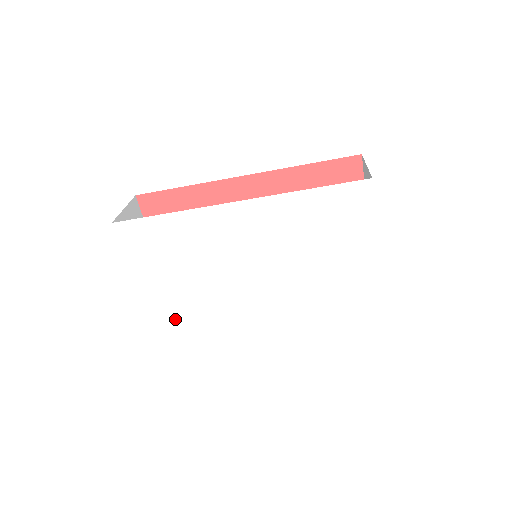
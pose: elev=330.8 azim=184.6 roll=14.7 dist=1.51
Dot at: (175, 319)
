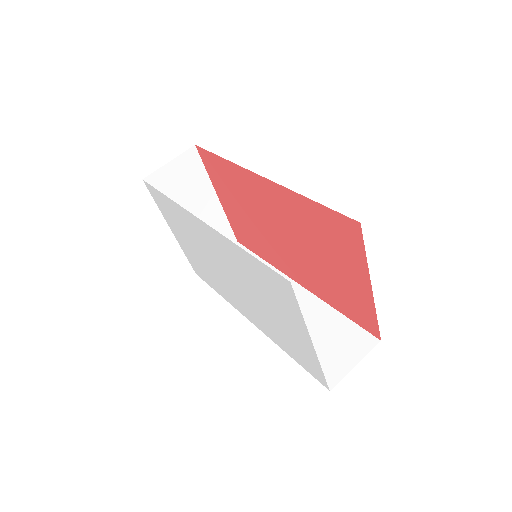
Dot at: (197, 265)
